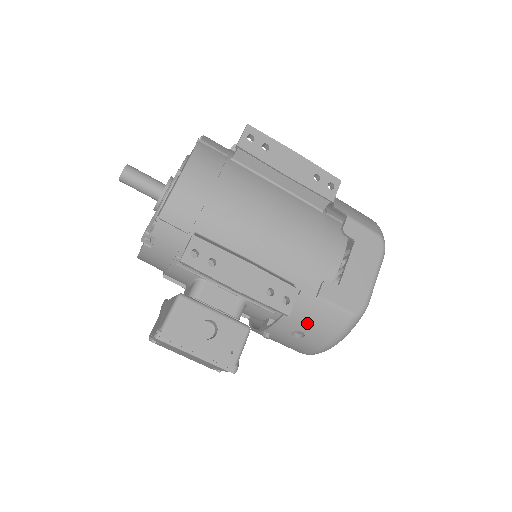
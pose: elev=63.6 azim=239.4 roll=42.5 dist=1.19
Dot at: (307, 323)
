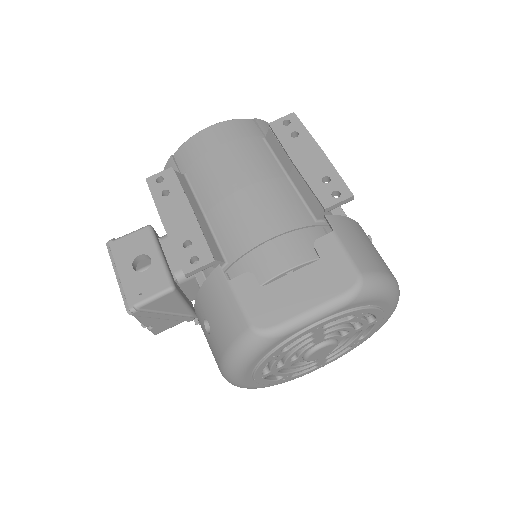
Dot at: (213, 311)
